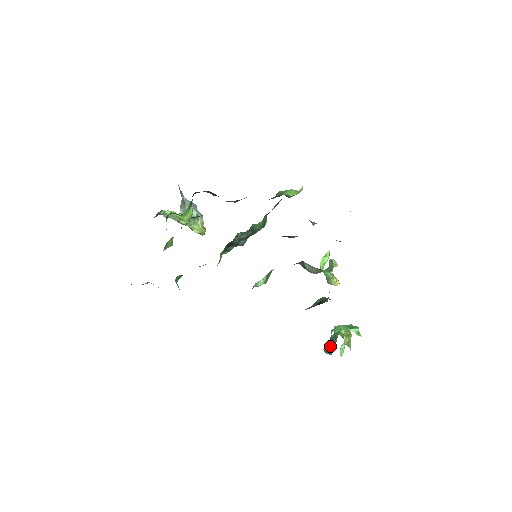
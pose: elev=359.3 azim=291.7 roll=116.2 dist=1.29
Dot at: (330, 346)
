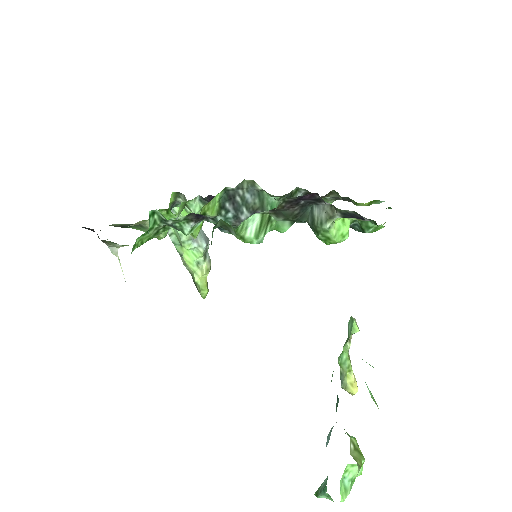
Dot at: (326, 445)
